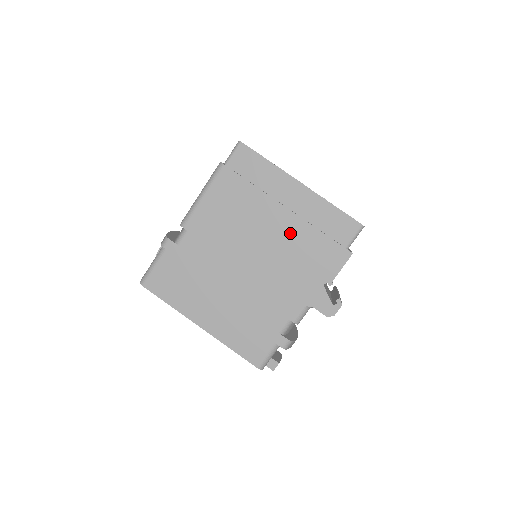
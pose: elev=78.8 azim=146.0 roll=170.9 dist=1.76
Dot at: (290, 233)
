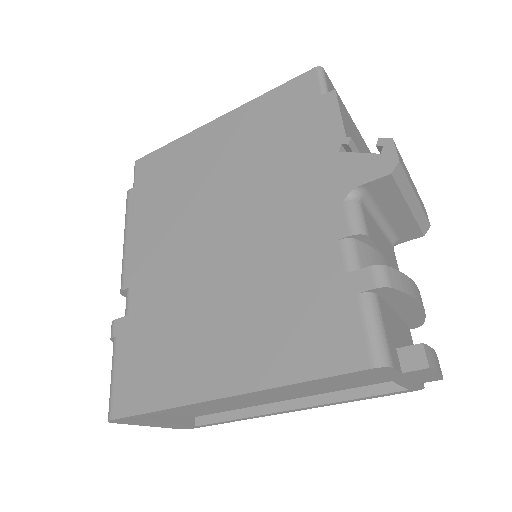
Dot at: (243, 159)
